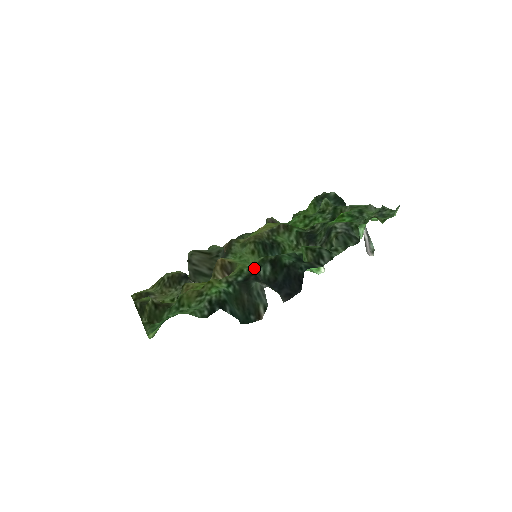
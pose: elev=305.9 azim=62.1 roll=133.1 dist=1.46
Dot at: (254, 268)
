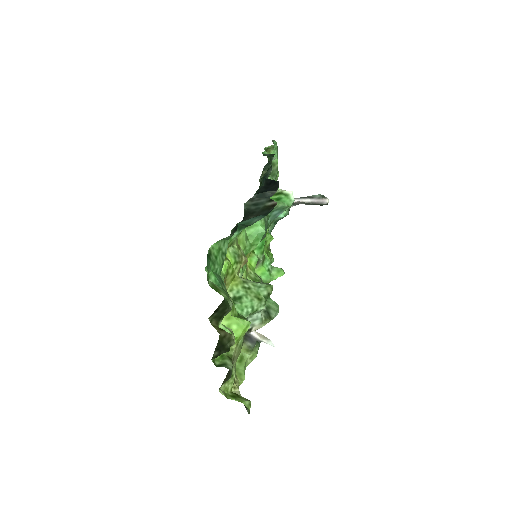
Dot at: occluded
